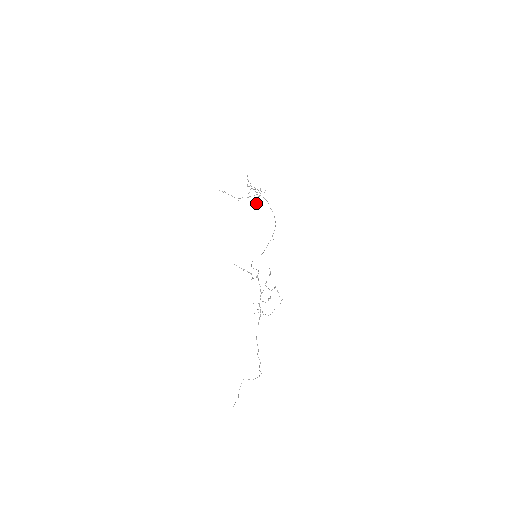
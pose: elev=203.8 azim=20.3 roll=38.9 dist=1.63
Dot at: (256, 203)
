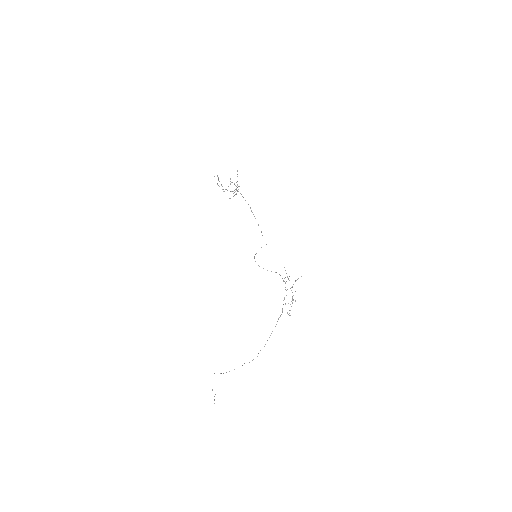
Dot at: occluded
